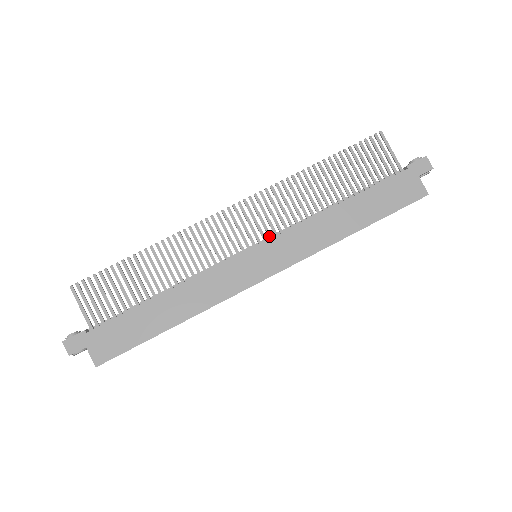
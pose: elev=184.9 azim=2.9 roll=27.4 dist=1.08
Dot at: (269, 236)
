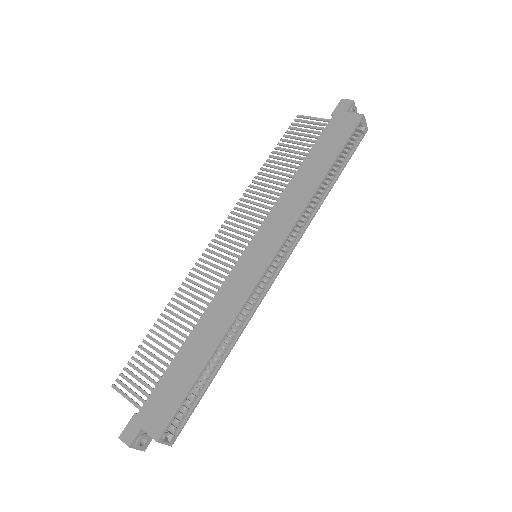
Dot at: (256, 233)
